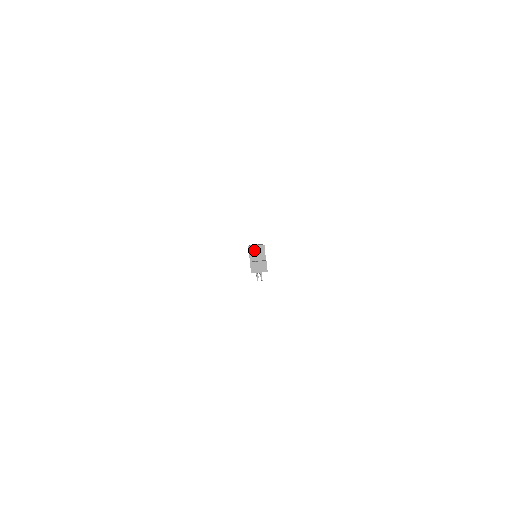
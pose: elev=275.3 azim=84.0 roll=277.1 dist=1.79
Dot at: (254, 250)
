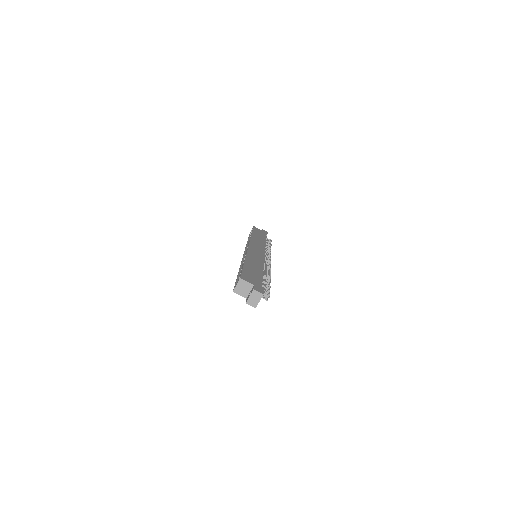
Dot at: (239, 289)
